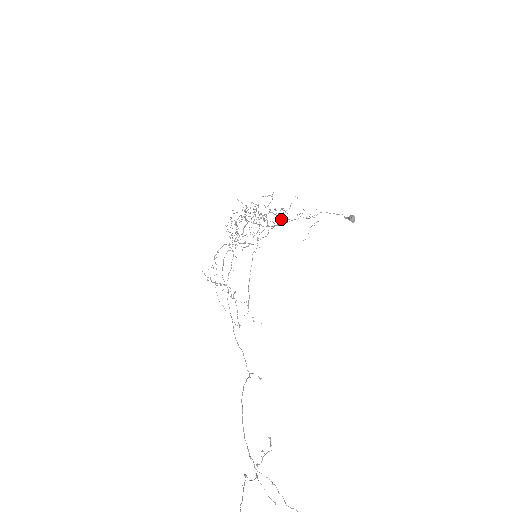
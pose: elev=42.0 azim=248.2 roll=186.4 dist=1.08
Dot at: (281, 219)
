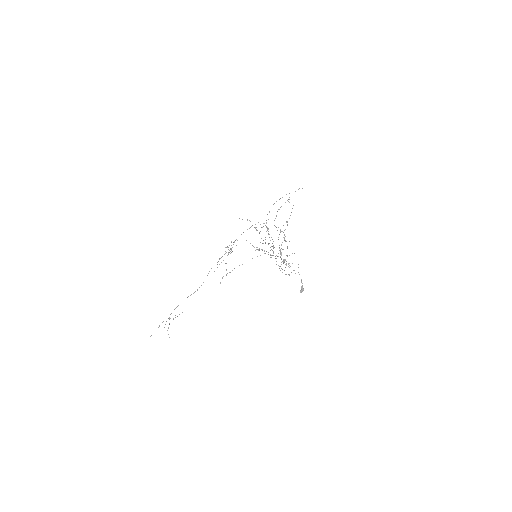
Dot at: occluded
